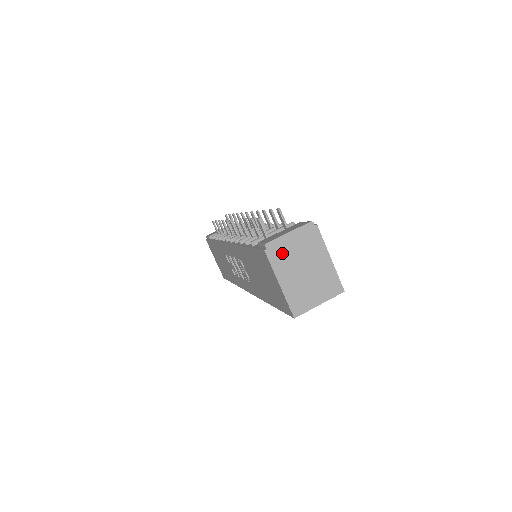
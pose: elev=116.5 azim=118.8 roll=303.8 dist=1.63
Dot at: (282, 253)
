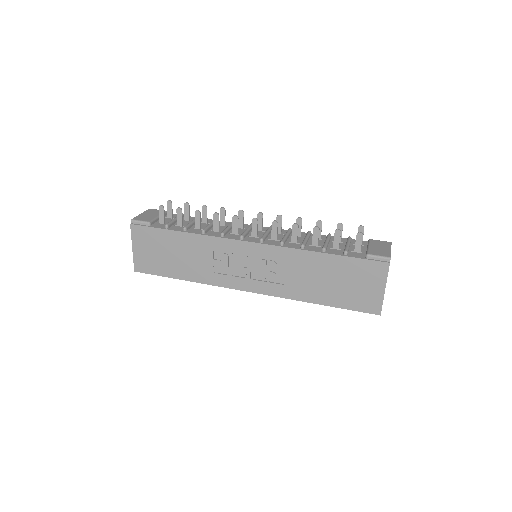
Dot at: occluded
